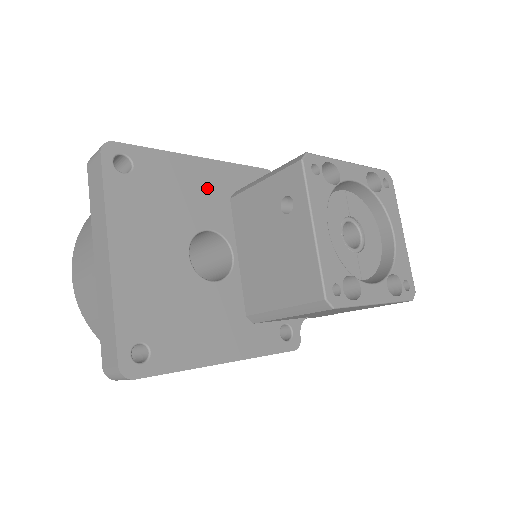
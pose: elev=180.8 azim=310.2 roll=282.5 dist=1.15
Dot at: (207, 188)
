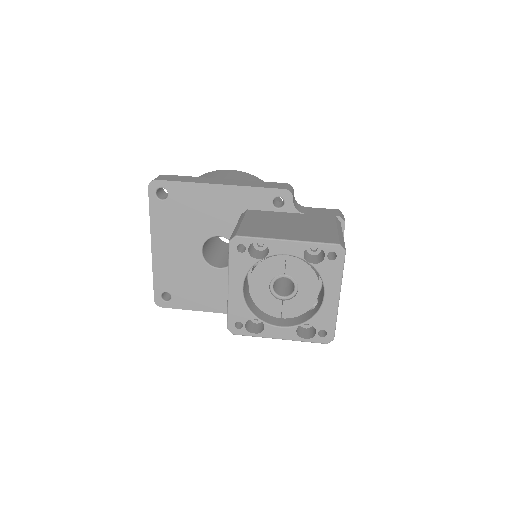
Dot at: (222, 207)
